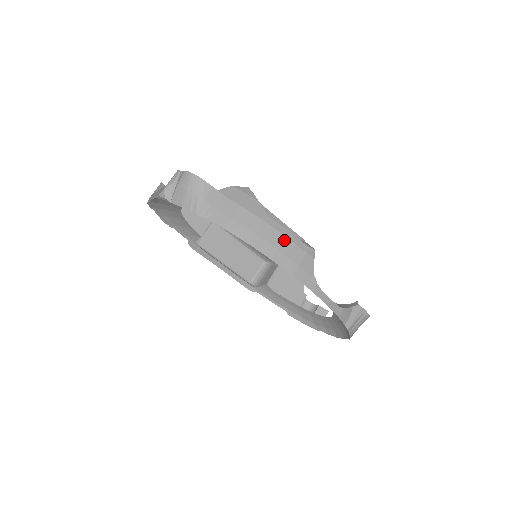
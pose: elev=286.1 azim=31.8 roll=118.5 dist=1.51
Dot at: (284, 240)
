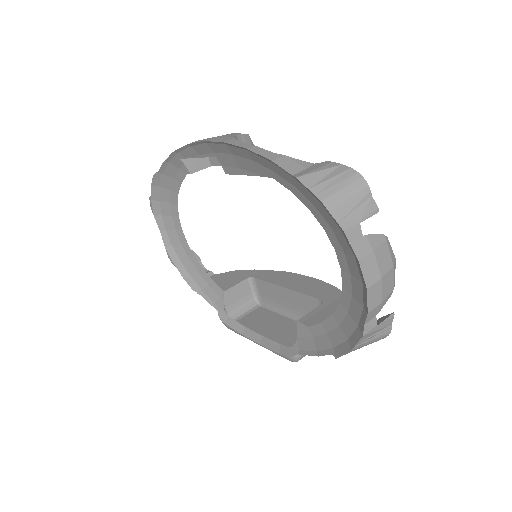
Dot at: occluded
